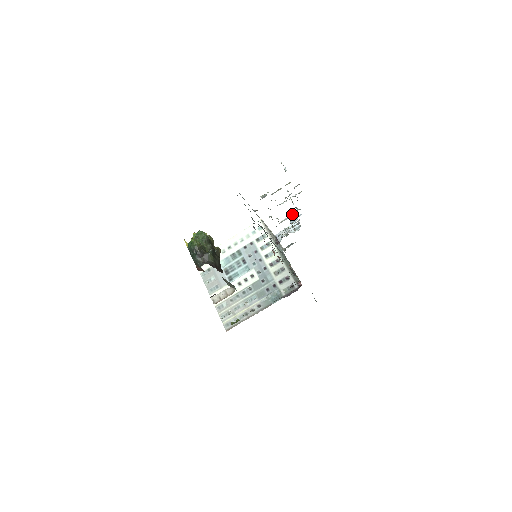
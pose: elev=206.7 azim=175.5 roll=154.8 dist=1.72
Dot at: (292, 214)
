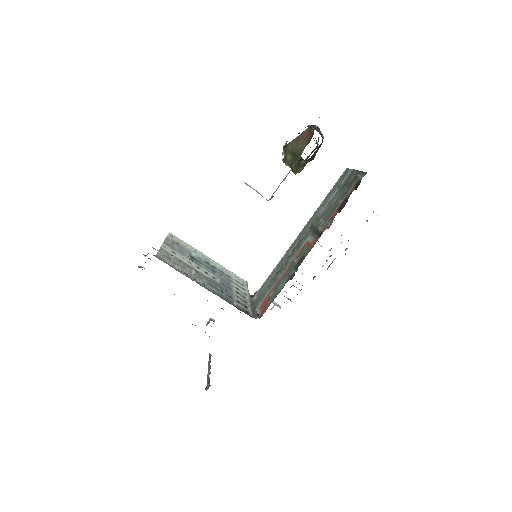
Dot at: occluded
